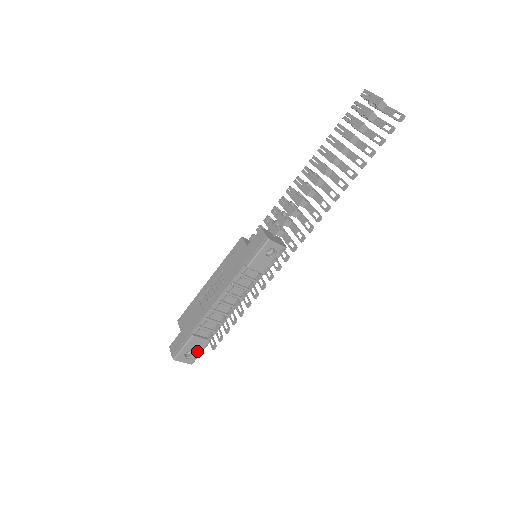
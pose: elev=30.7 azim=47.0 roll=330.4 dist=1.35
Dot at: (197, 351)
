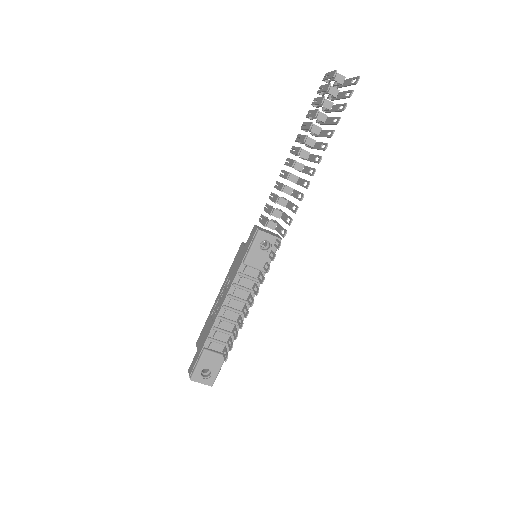
Dot at: (214, 369)
